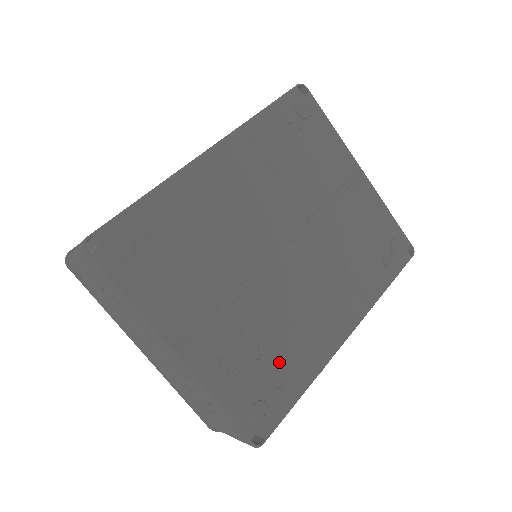
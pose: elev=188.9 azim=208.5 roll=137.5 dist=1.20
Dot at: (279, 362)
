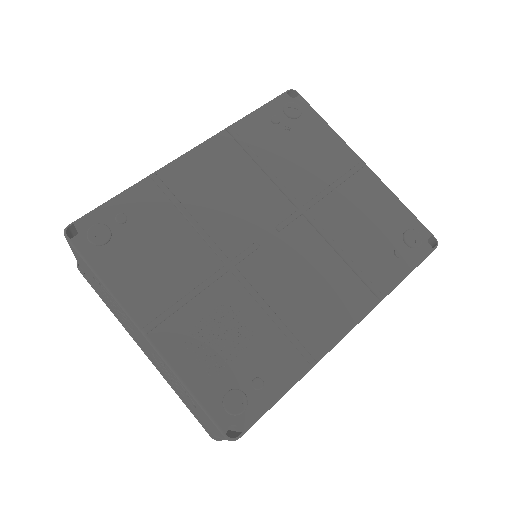
Dot at: (260, 351)
